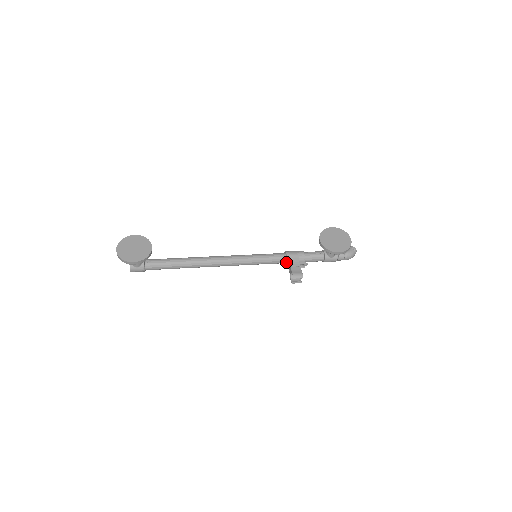
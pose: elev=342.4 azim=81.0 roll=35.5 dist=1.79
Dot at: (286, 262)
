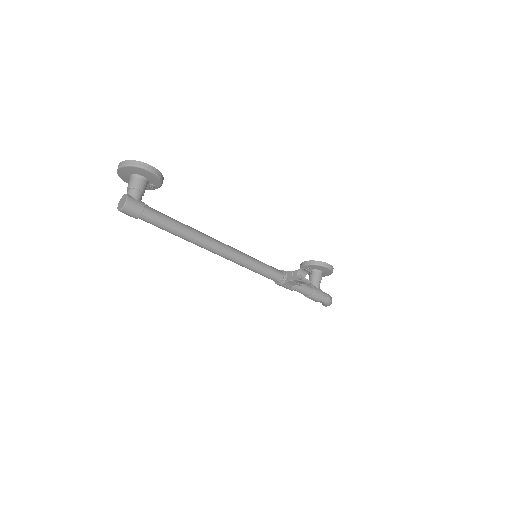
Dot at: (284, 275)
